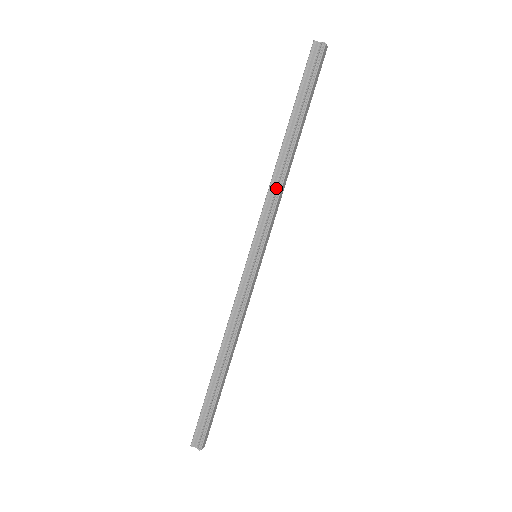
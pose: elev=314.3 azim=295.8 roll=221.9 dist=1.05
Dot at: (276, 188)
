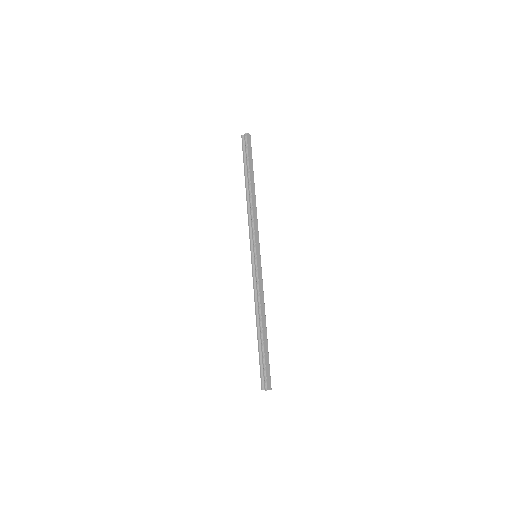
Dot at: (251, 214)
